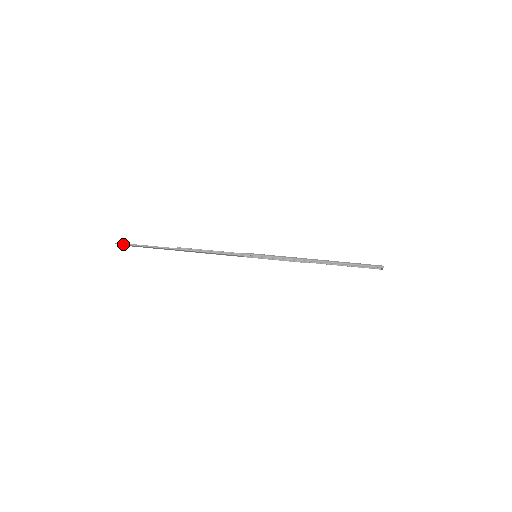
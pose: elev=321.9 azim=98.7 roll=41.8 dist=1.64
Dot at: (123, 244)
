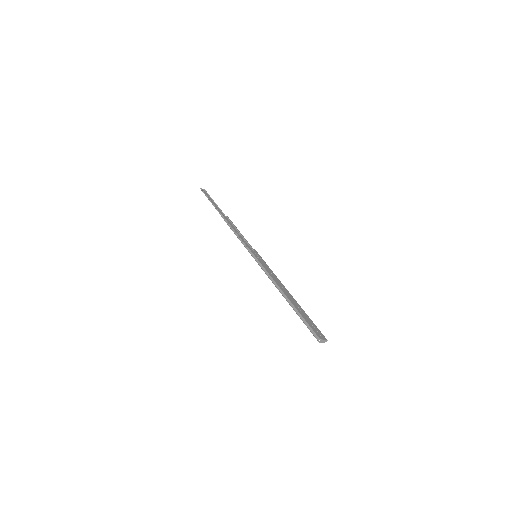
Dot at: (203, 192)
